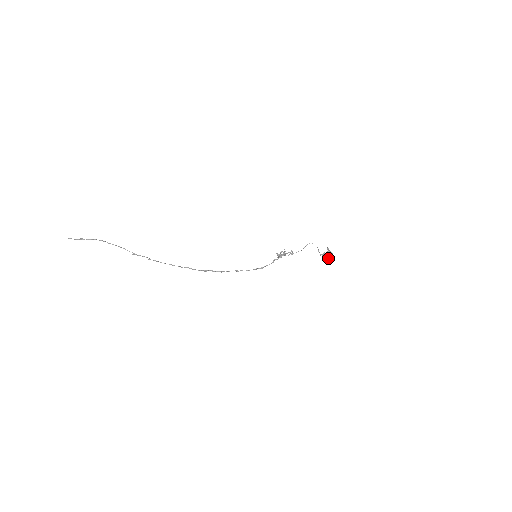
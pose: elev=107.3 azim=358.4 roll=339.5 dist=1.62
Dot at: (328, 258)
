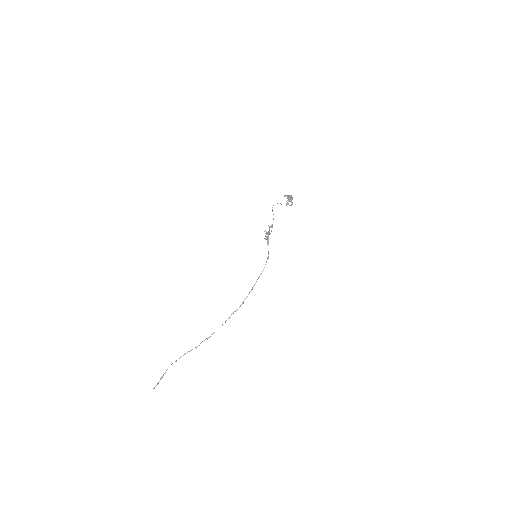
Dot at: occluded
